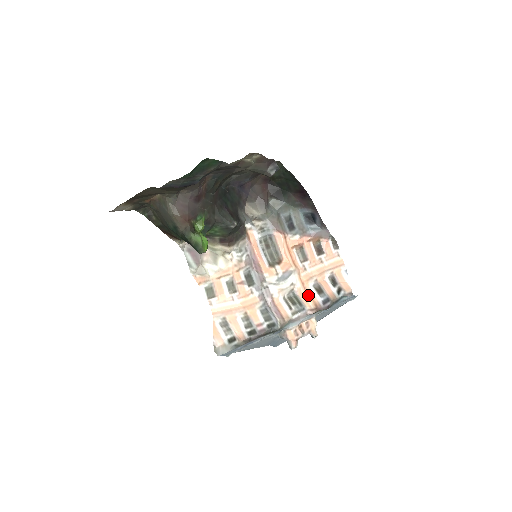
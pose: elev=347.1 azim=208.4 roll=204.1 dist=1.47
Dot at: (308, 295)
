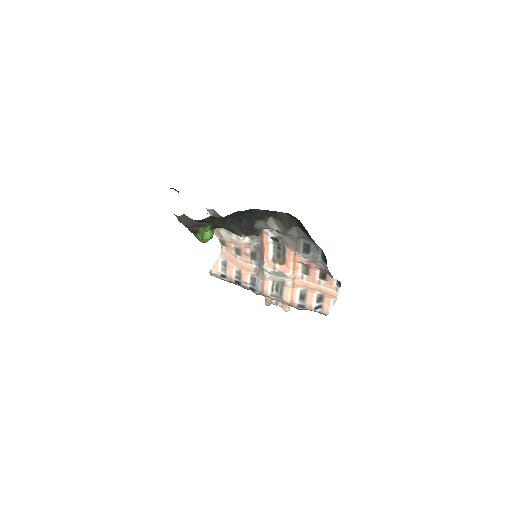
Dot at: (291, 293)
